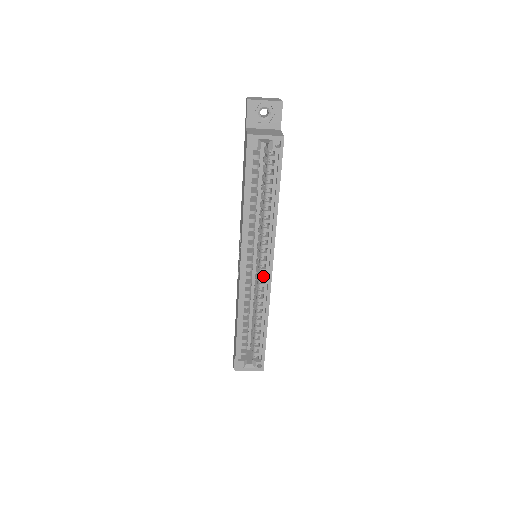
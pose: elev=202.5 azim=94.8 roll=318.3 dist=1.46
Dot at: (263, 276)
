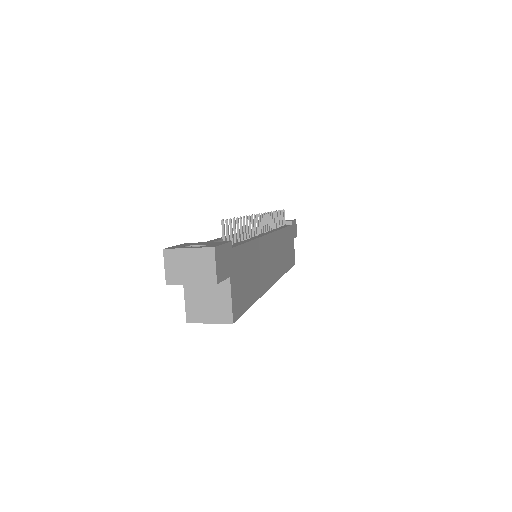
Dot at: occluded
